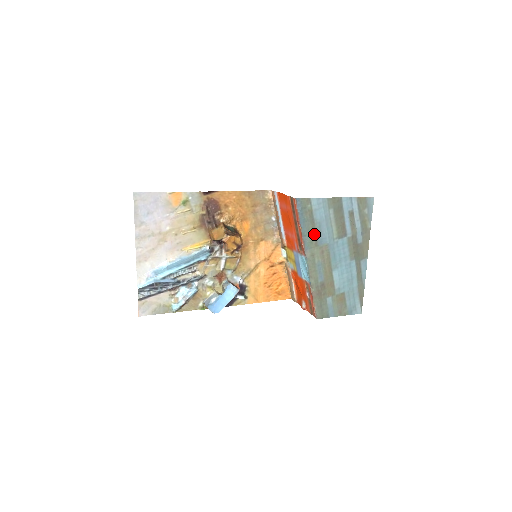
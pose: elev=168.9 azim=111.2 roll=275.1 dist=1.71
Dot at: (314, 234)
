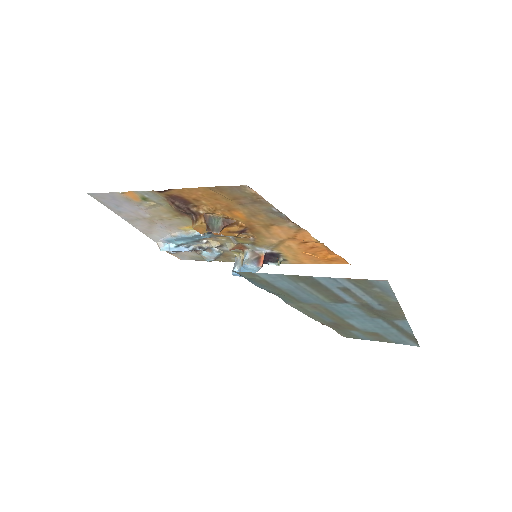
Dot at: (288, 295)
